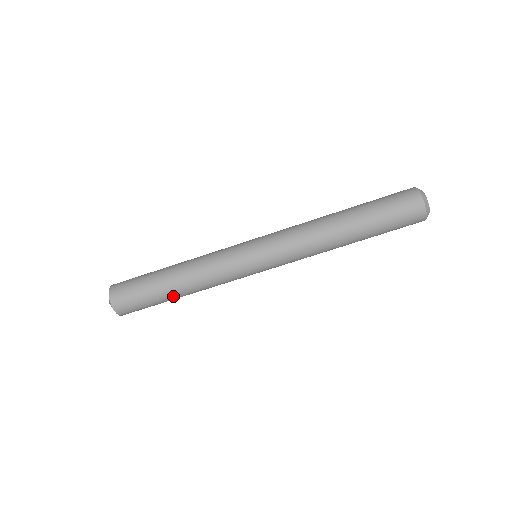
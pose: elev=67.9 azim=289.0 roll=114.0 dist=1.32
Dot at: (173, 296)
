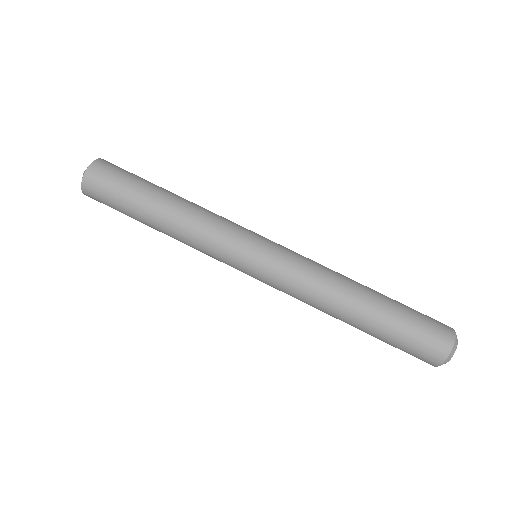
Dot at: (148, 224)
